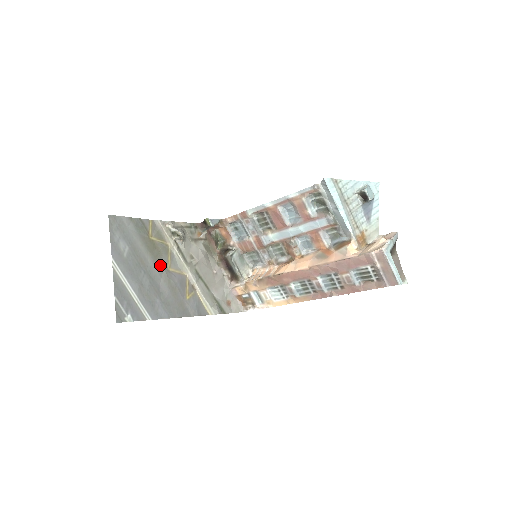
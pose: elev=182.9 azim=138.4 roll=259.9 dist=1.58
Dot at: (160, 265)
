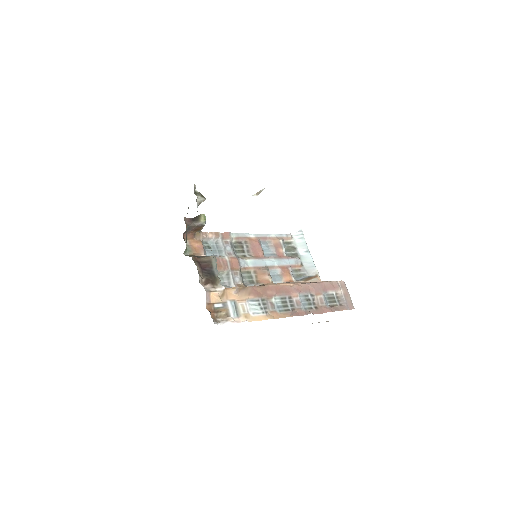
Dot at: occluded
